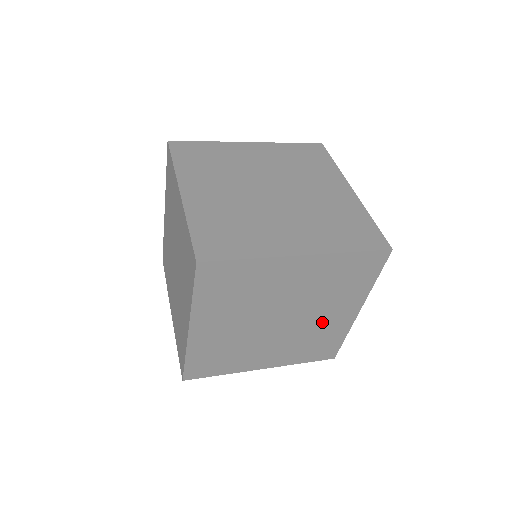
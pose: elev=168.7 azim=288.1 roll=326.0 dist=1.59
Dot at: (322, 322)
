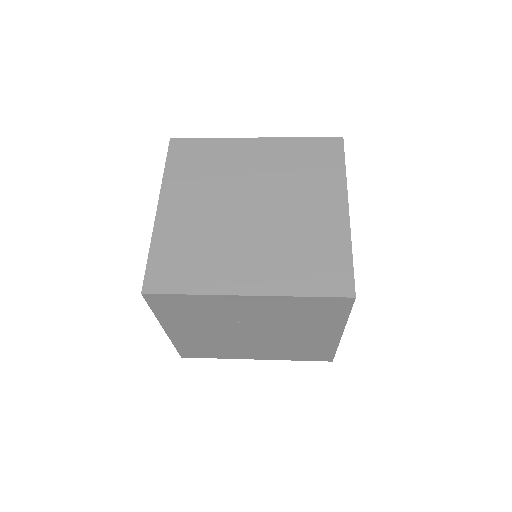
Dot at: (302, 338)
